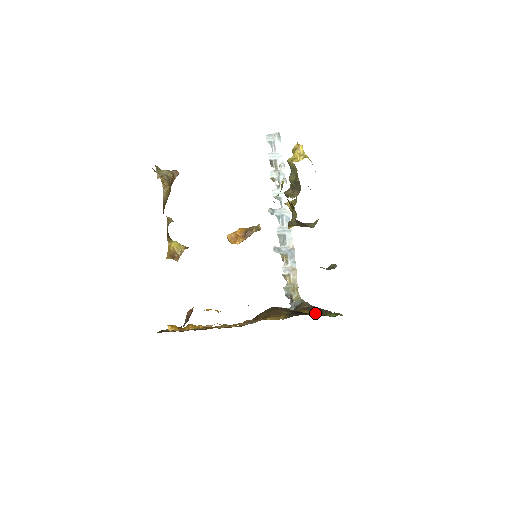
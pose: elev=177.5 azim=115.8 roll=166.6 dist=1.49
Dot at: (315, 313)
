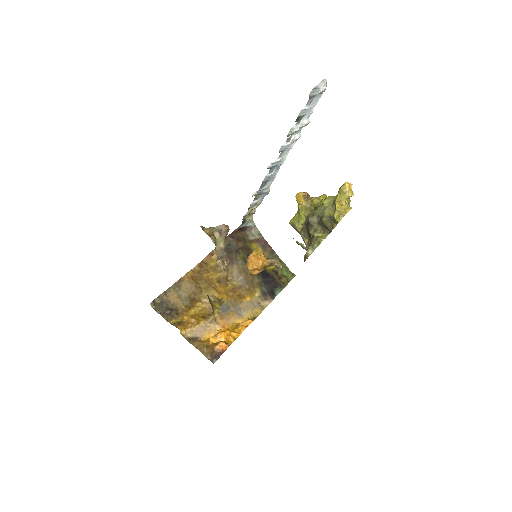
Dot at: (268, 257)
